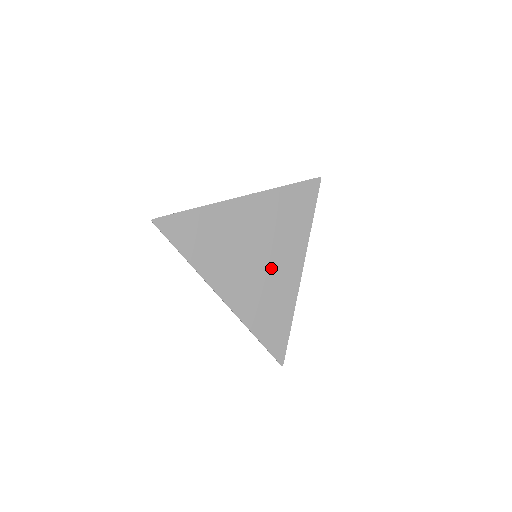
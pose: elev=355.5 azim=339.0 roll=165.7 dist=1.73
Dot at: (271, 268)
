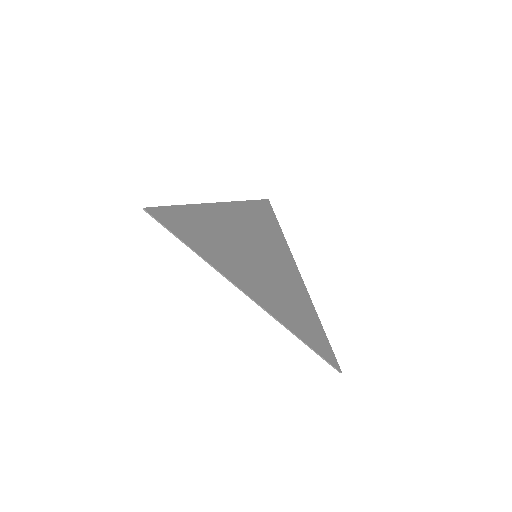
Dot at: (274, 268)
